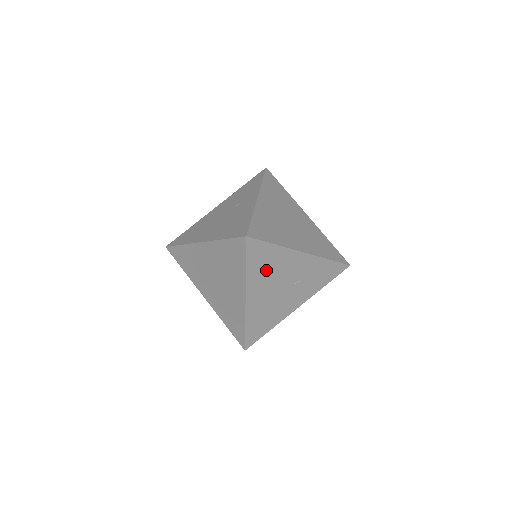
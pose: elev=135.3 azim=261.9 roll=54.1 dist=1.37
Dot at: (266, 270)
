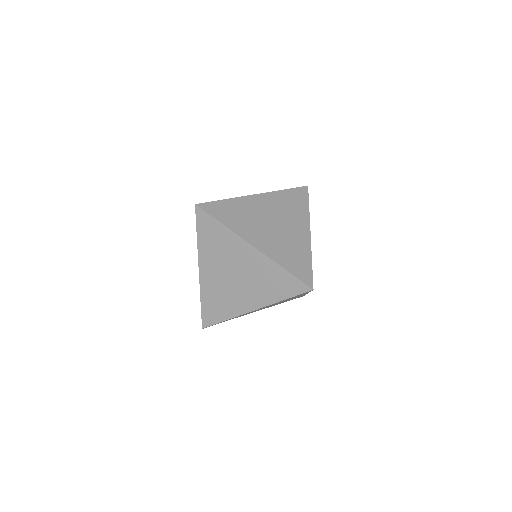
Dot at: (216, 248)
